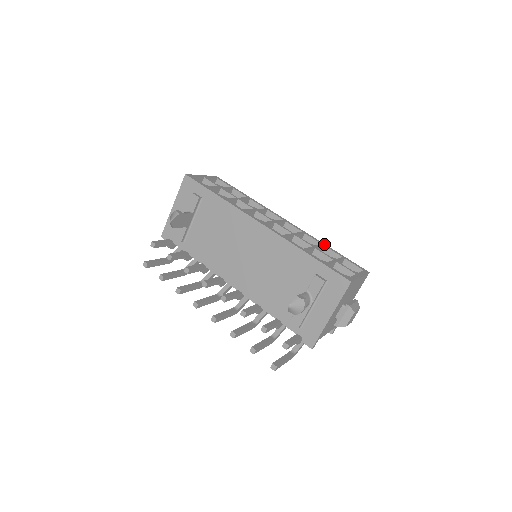
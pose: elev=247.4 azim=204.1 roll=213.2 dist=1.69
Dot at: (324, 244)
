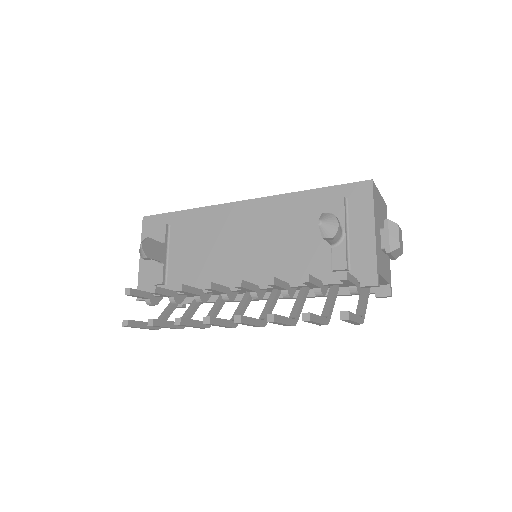
Dot at: occluded
